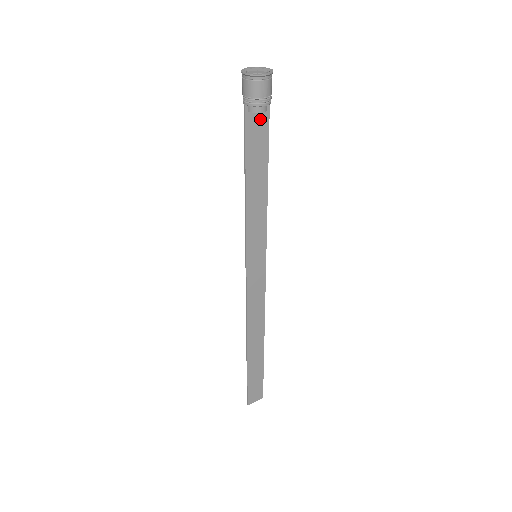
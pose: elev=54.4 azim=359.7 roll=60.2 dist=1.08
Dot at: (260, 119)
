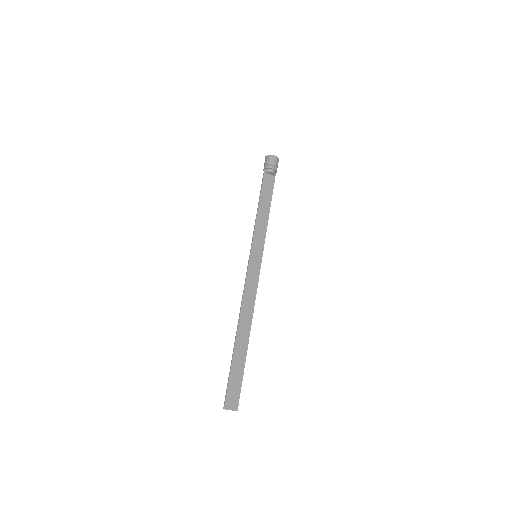
Dot at: (270, 179)
